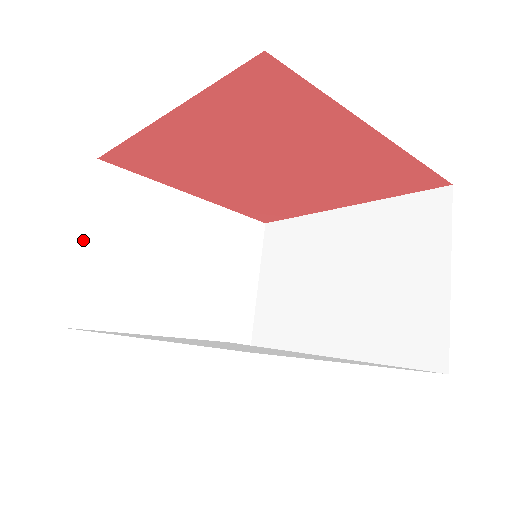
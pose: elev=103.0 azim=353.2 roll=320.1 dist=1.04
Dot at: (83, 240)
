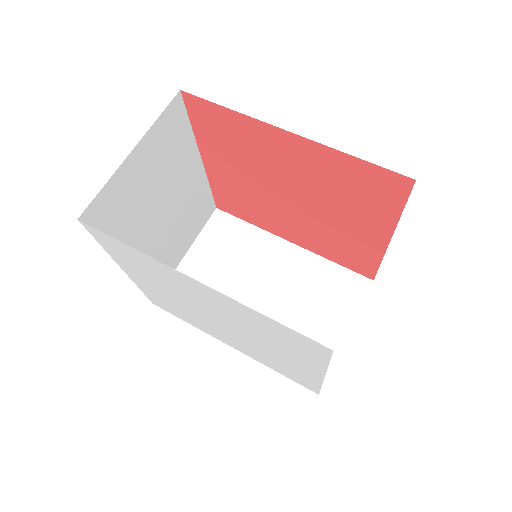
Dot at: (133, 152)
